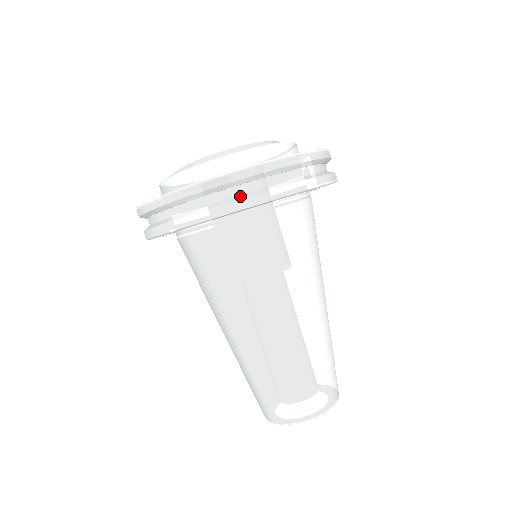
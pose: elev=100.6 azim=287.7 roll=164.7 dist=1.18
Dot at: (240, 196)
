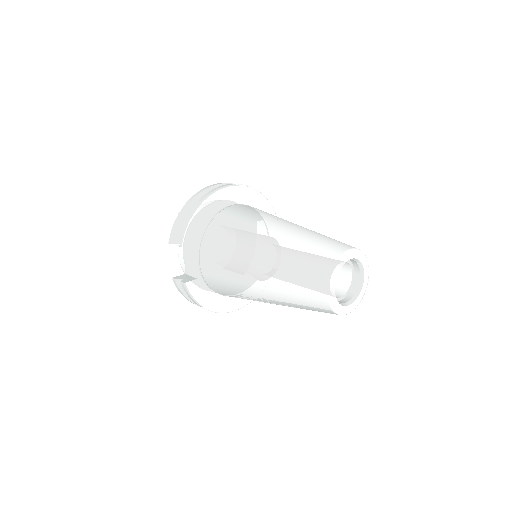
Dot at: occluded
